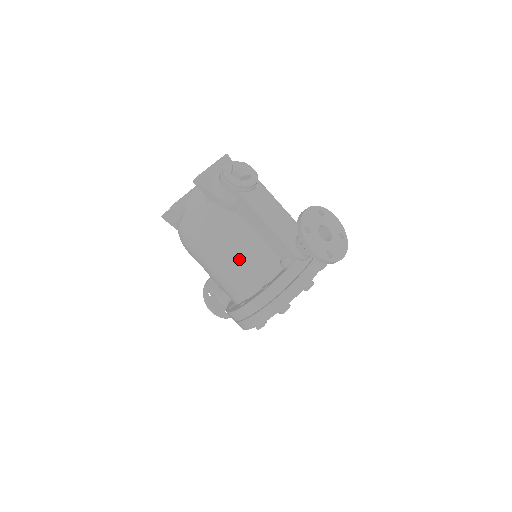
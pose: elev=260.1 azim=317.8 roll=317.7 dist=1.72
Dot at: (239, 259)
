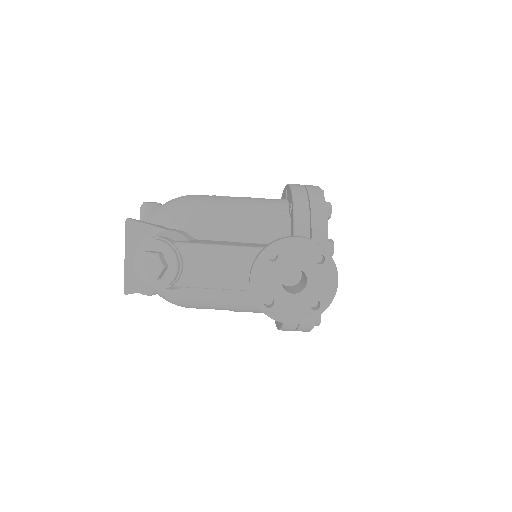
Dot at: (236, 308)
